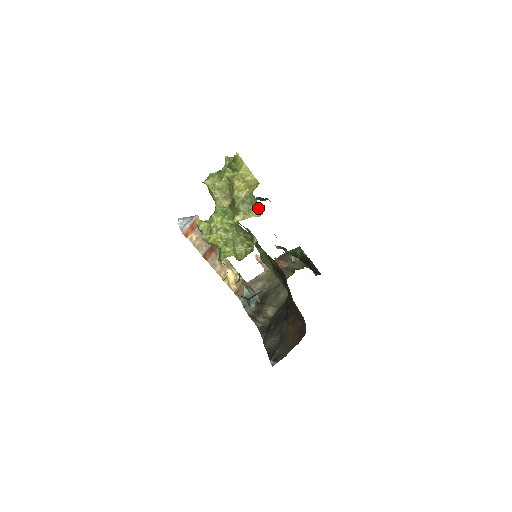
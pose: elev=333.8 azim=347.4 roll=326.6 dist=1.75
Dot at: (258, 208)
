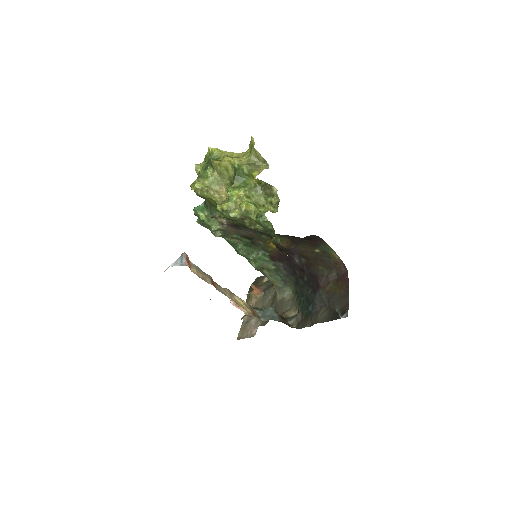
Dot at: (262, 164)
